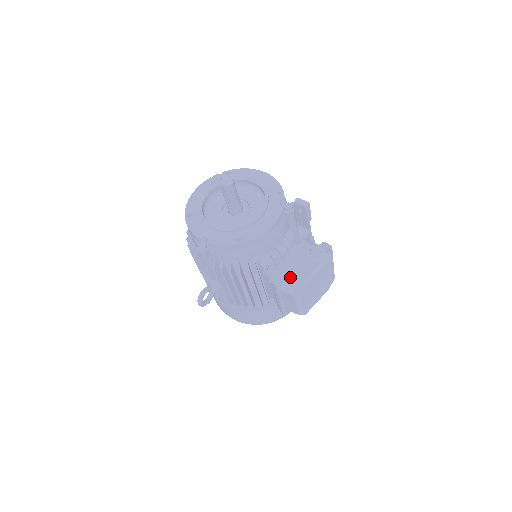
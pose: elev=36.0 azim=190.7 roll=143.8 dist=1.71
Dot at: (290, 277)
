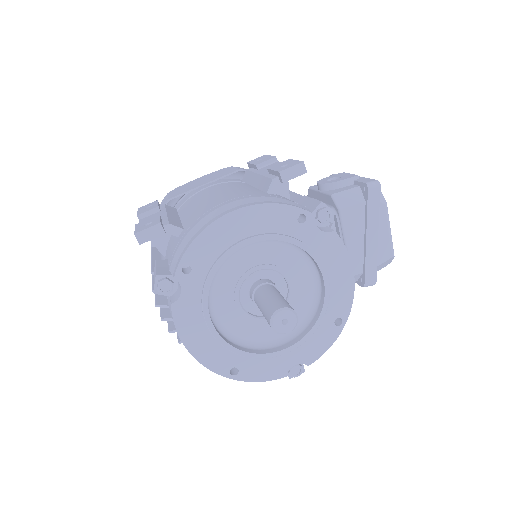
Dot at: (377, 262)
